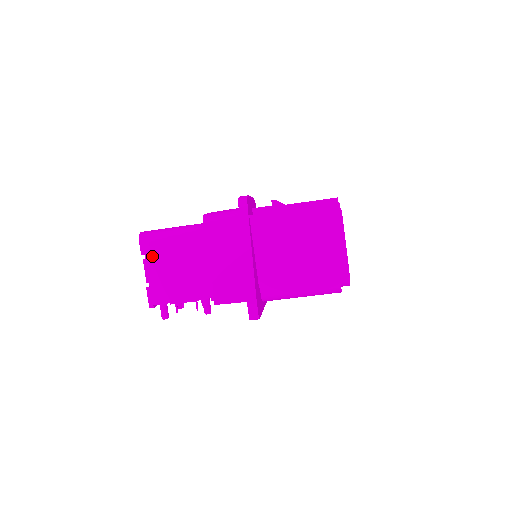
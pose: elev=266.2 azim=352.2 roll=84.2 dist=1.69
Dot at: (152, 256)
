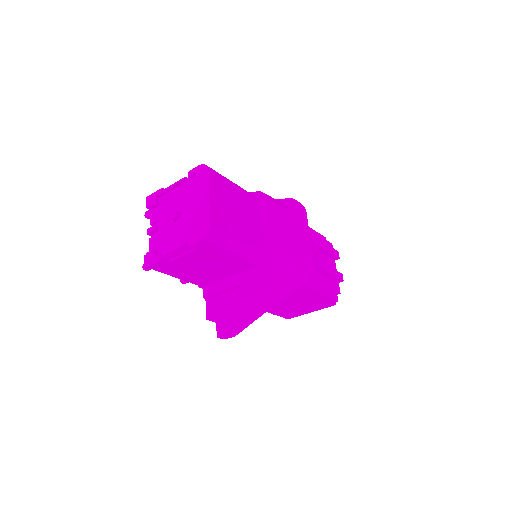
Dot at: (197, 252)
